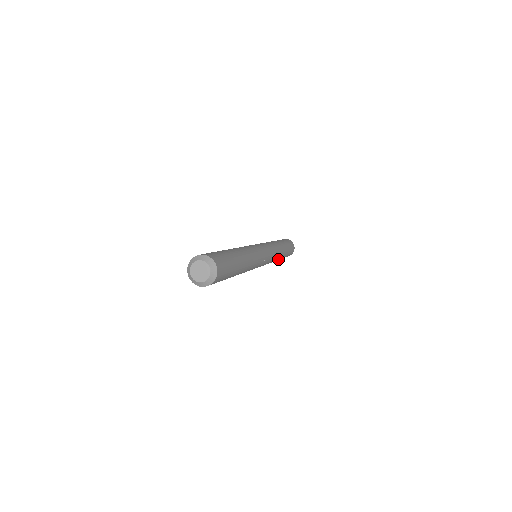
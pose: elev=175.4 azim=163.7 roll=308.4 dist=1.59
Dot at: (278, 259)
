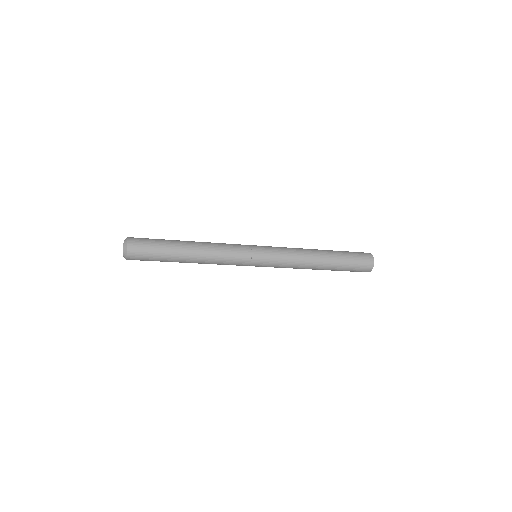
Dot at: (314, 268)
